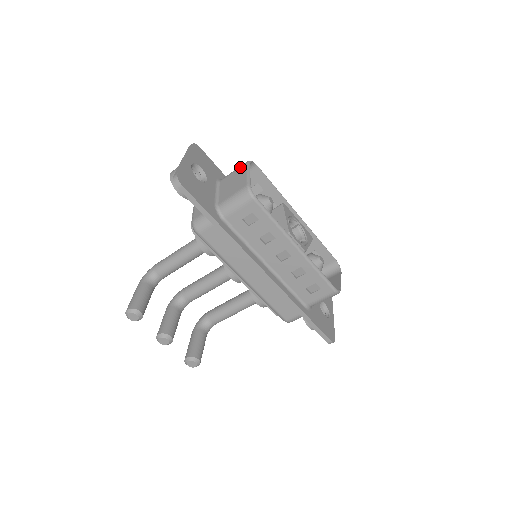
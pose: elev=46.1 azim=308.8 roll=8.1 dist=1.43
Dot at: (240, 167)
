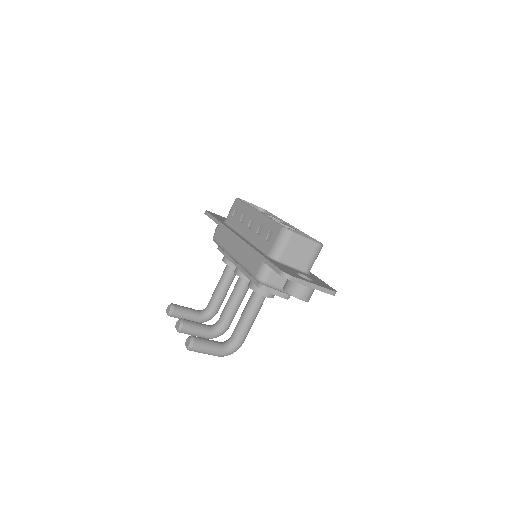
Dot at: occluded
